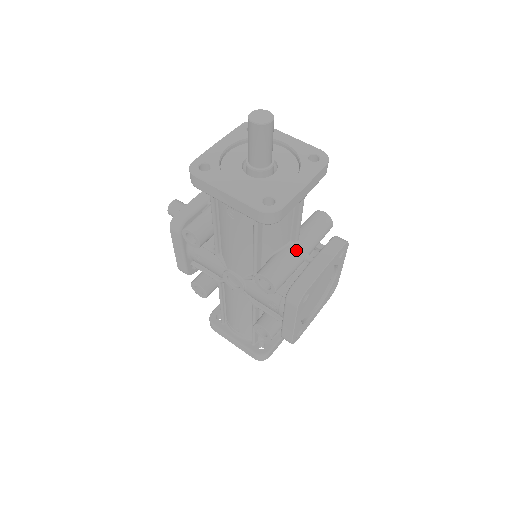
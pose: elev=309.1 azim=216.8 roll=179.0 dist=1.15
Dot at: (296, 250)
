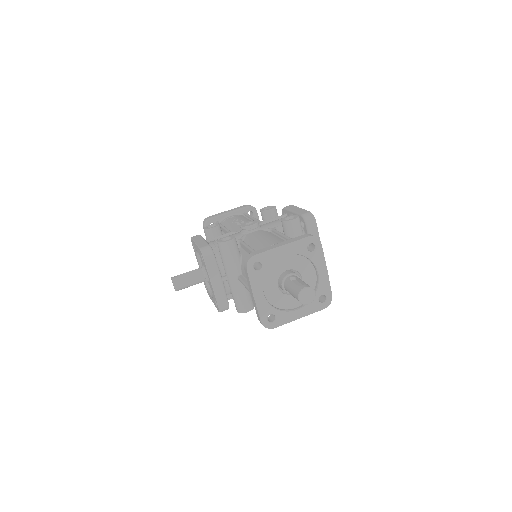
Dot at: occluded
